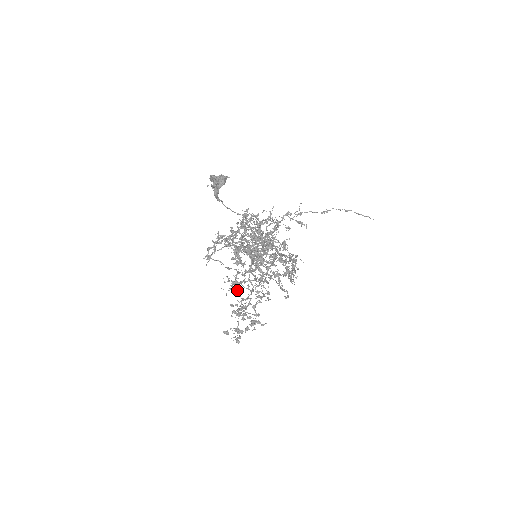
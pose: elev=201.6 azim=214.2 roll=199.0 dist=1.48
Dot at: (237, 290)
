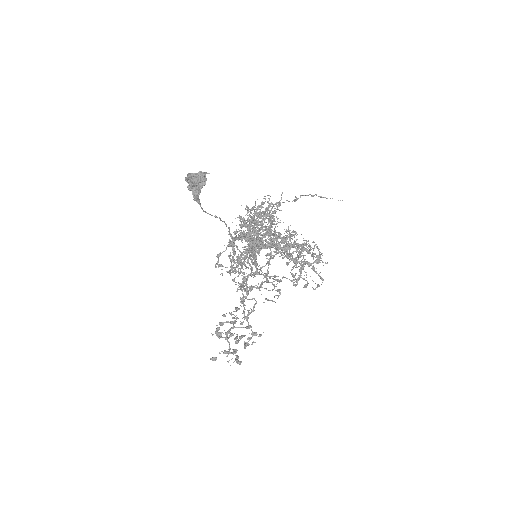
Dot at: (242, 300)
